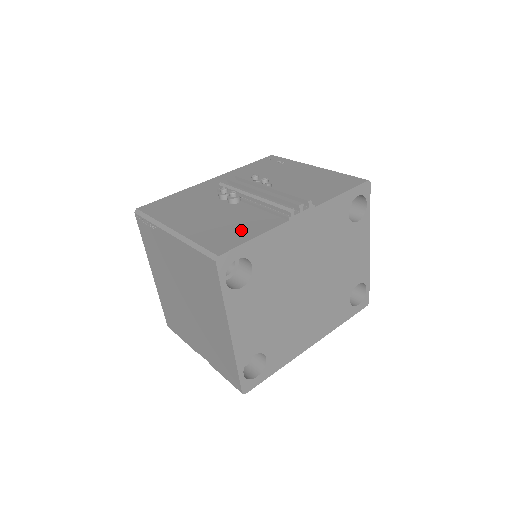
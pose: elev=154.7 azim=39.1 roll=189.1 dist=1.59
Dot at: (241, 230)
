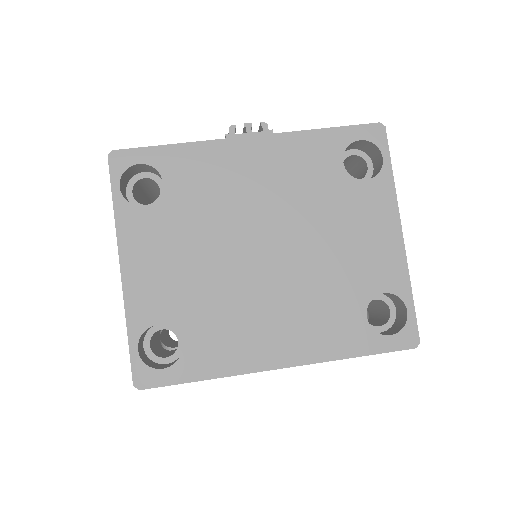
Dot at: occluded
